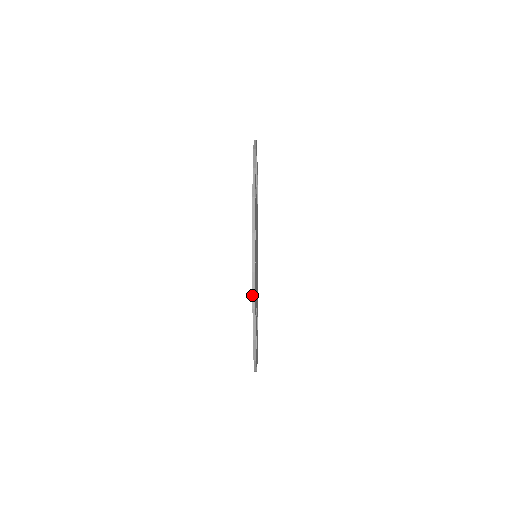
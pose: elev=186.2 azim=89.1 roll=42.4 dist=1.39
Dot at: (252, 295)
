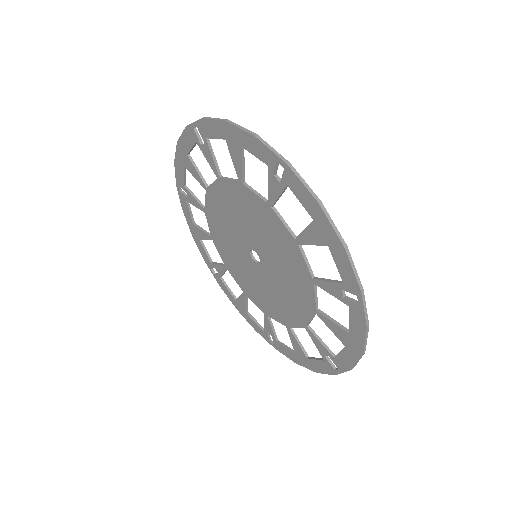
Dot at: occluded
